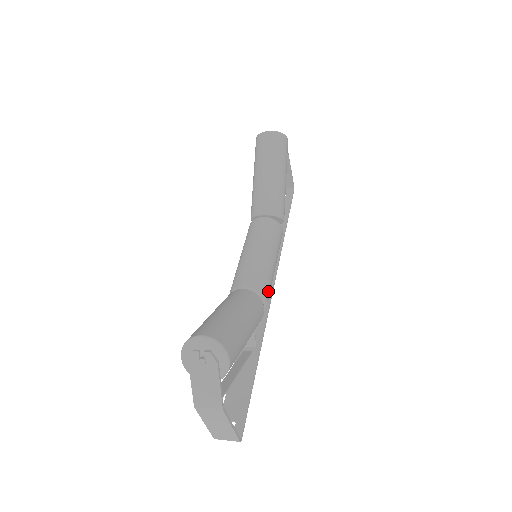
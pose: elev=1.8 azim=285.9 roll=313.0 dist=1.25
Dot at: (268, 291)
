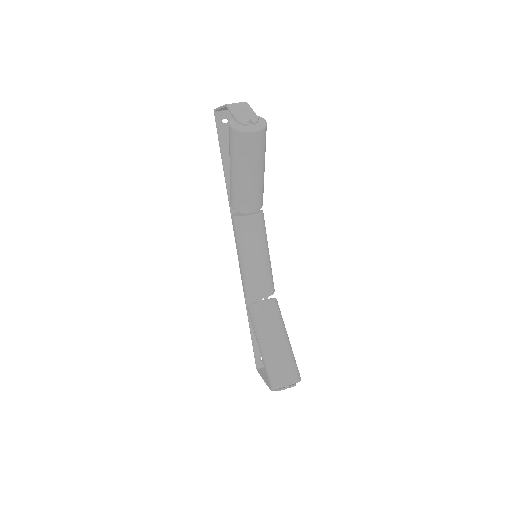
Dot at: (273, 283)
